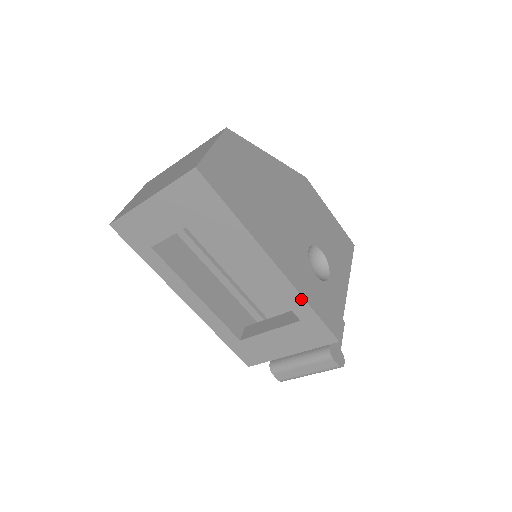
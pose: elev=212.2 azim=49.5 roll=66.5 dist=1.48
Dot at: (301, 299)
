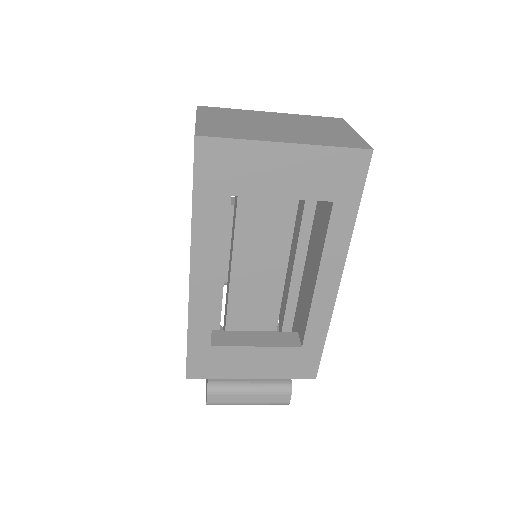
Dot at: (326, 326)
